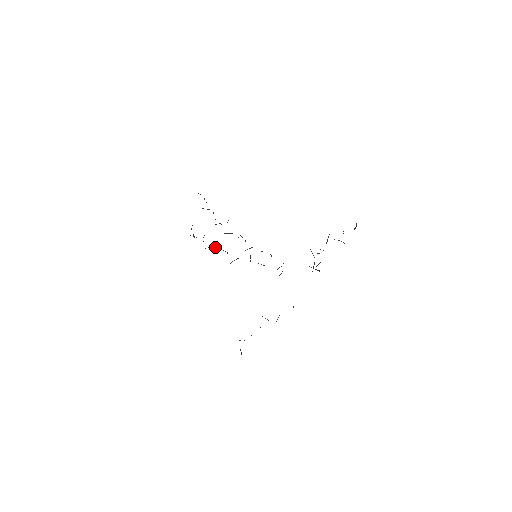
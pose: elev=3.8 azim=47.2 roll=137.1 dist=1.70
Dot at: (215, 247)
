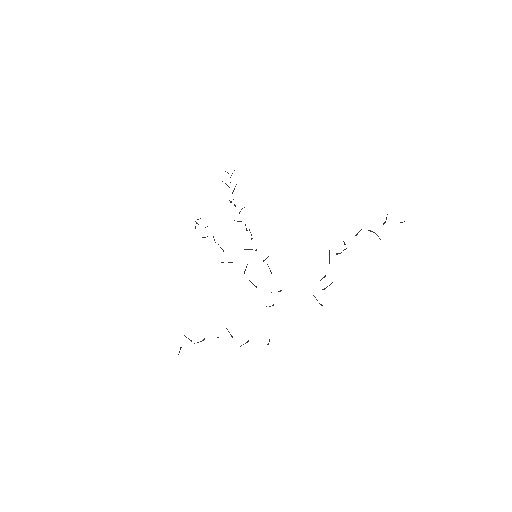
Dot at: occluded
